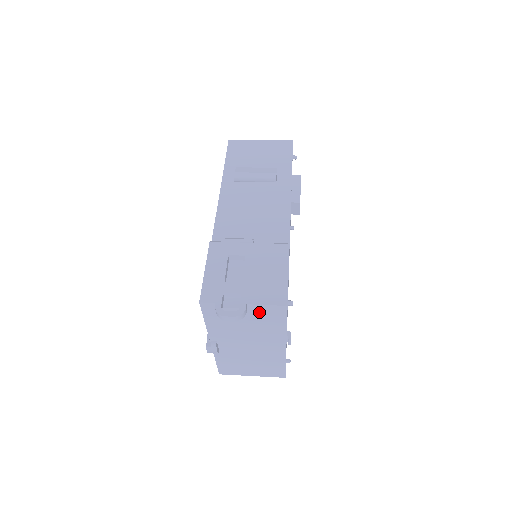
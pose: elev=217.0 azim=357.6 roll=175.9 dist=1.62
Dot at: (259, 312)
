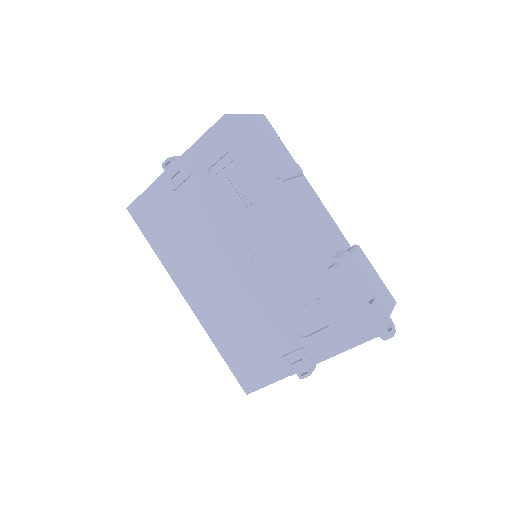
Dot at: occluded
